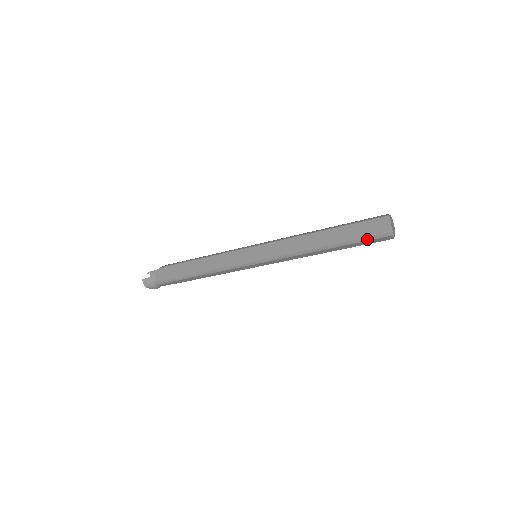
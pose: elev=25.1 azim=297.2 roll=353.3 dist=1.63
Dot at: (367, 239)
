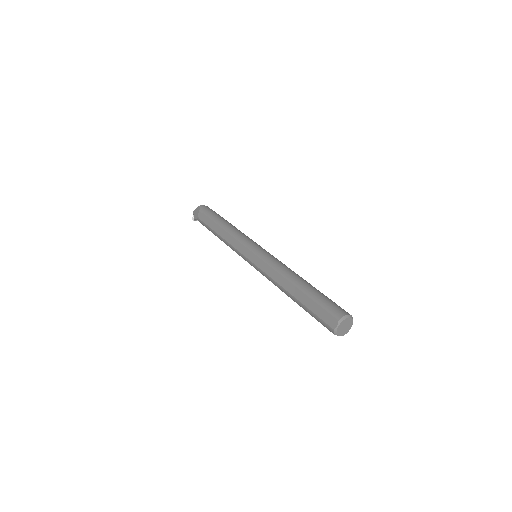
Dot at: occluded
